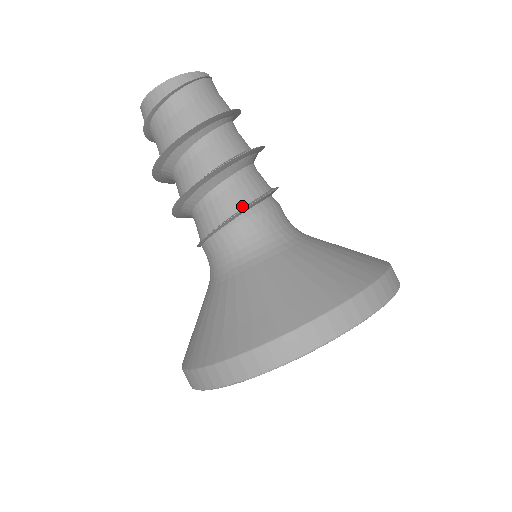
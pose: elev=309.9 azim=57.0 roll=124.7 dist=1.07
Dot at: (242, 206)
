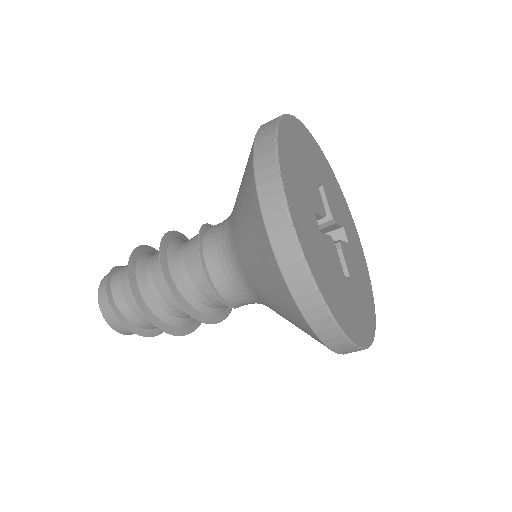
Dot at: occluded
